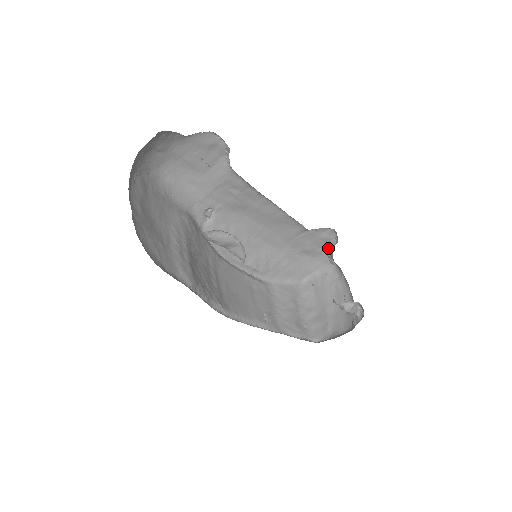
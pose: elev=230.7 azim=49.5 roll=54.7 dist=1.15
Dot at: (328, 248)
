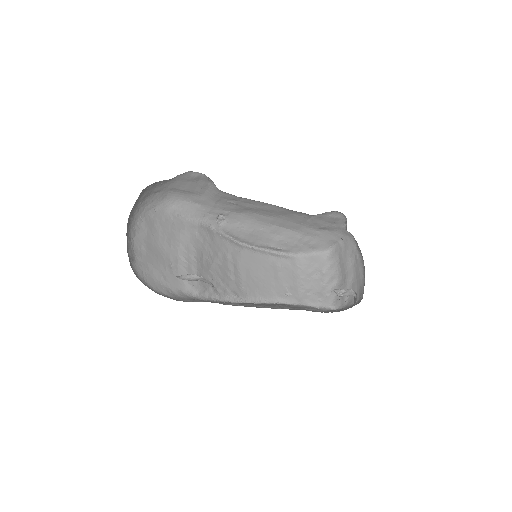
Dot at: (343, 223)
